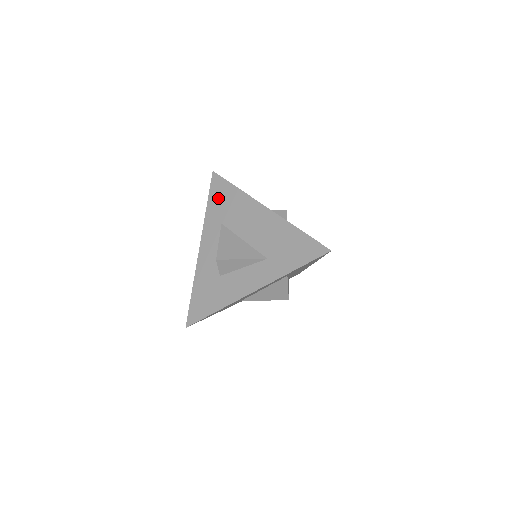
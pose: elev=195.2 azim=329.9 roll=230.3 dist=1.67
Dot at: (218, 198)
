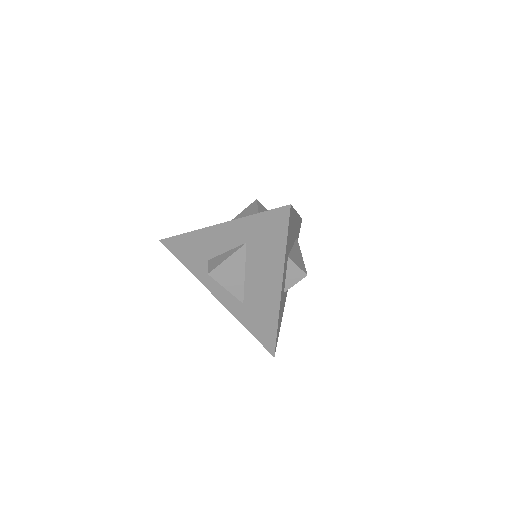
Dot at: (266, 227)
